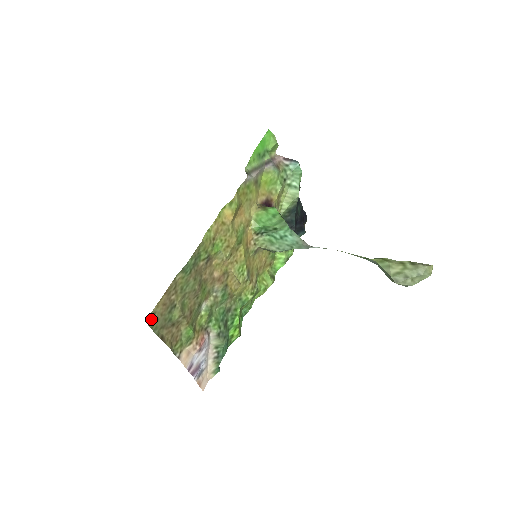
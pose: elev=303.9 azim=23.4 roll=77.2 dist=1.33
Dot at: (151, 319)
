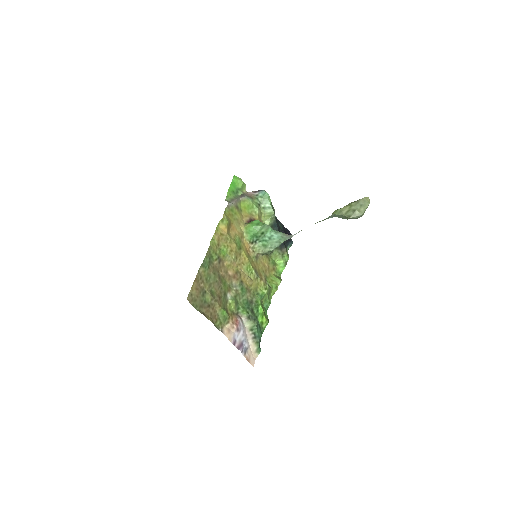
Dot at: (190, 299)
